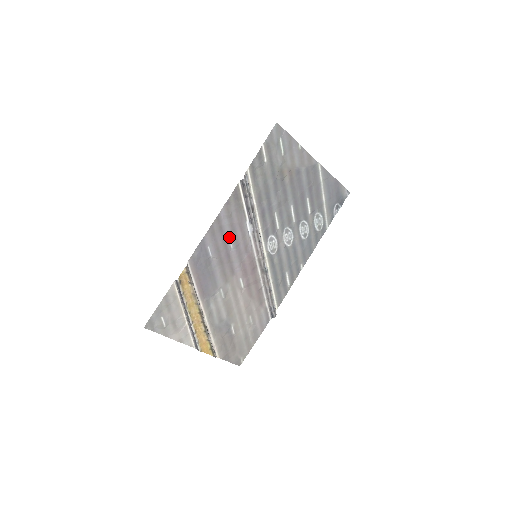
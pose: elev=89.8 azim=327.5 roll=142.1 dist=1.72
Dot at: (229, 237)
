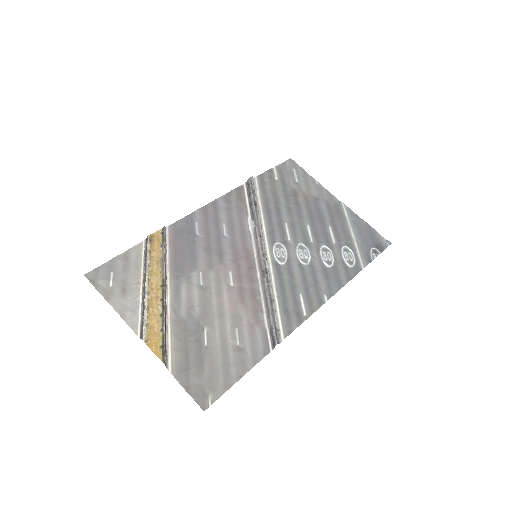
Dot at: (224, 223)
